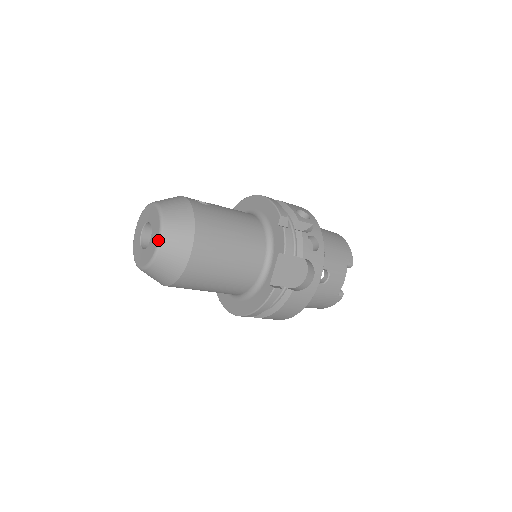
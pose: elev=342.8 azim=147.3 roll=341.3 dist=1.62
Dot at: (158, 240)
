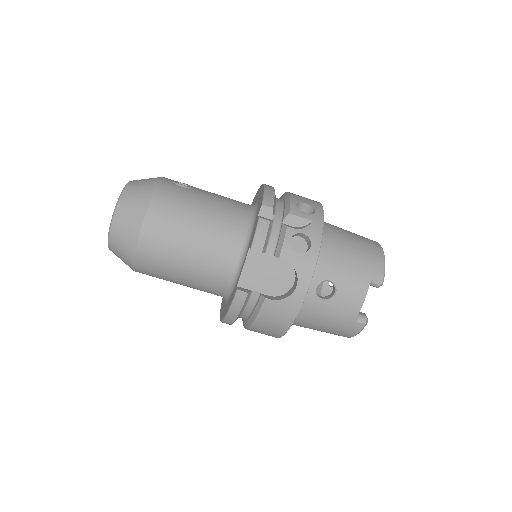
Dot at: (112, 217)
